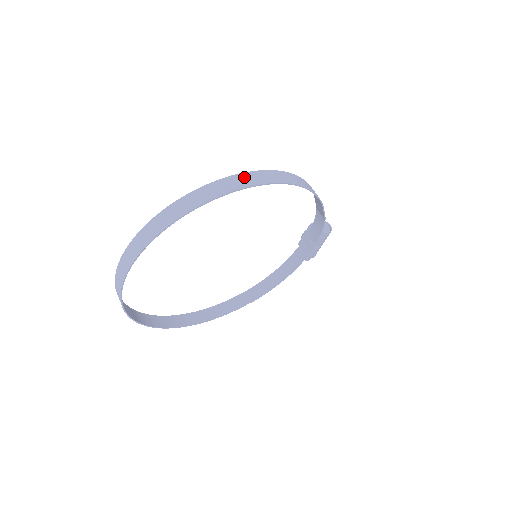
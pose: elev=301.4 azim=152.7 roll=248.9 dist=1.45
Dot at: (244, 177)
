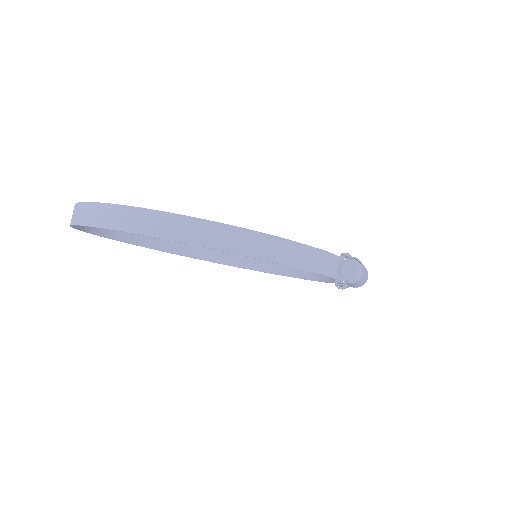
Dot at: (119, 213)
